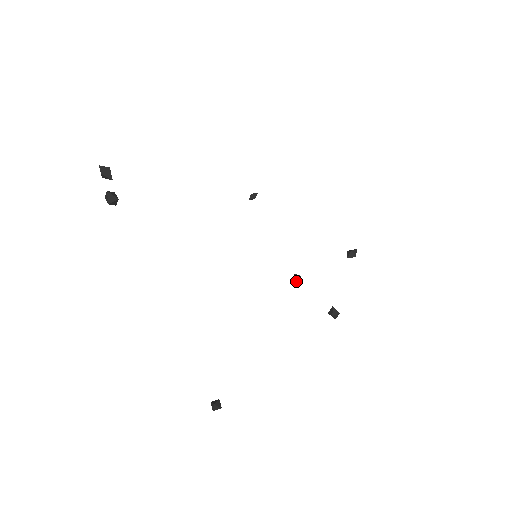
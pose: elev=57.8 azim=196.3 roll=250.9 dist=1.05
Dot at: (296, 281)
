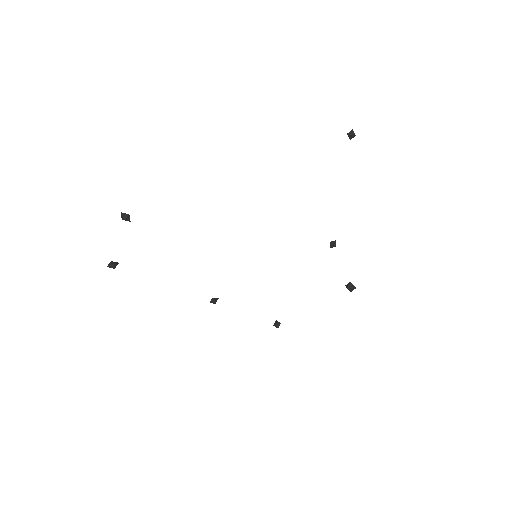
Dot at: (331, 245)
